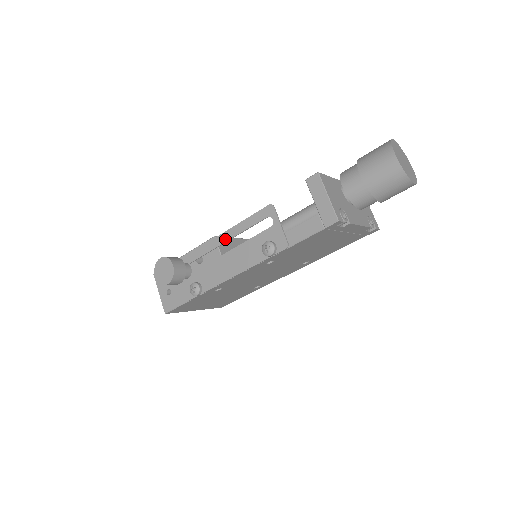
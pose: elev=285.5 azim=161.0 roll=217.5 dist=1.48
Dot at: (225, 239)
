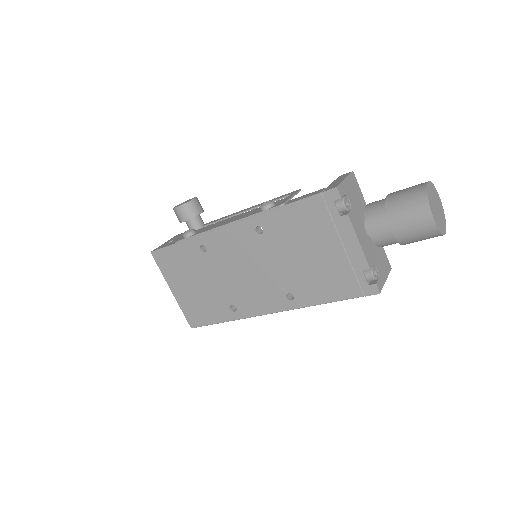
Dot at: (246, 210)
